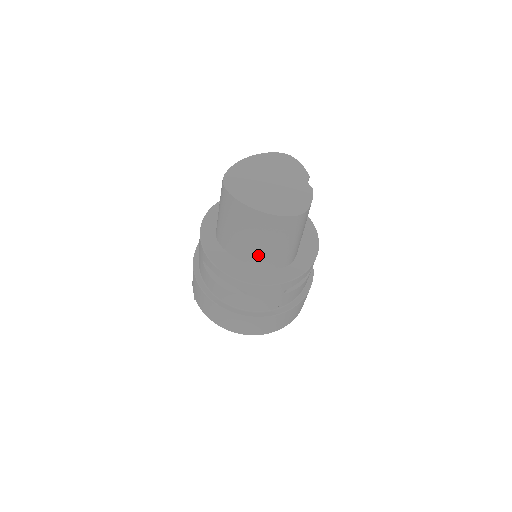
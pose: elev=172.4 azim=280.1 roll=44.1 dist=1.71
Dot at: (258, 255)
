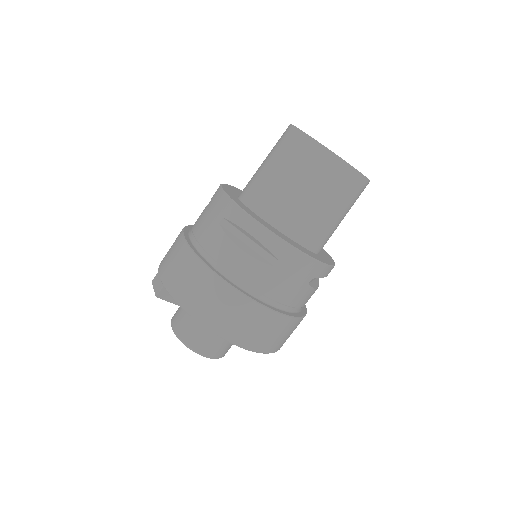
Dot at: (301, 221)
